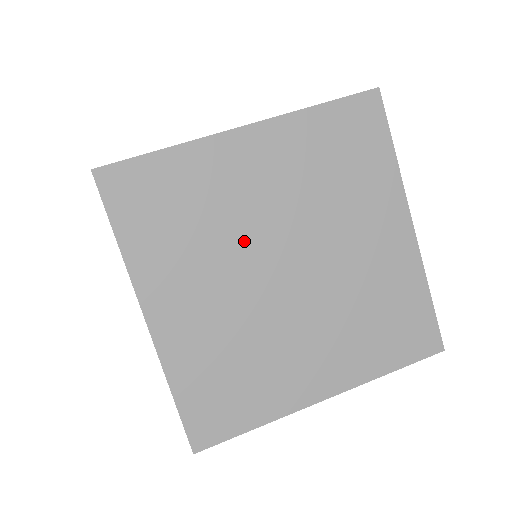
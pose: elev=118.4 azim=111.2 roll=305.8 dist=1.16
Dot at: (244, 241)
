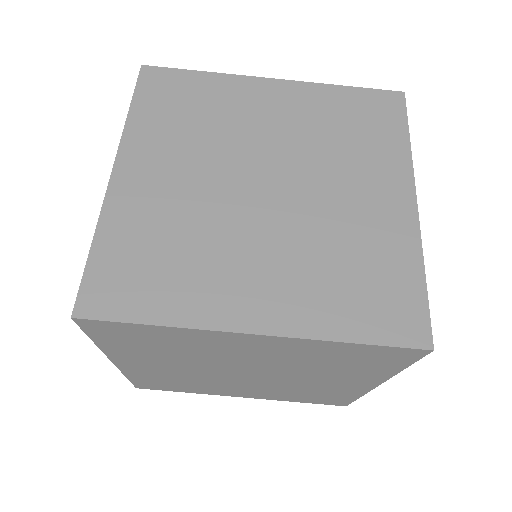
Dot at: (216, 362)
